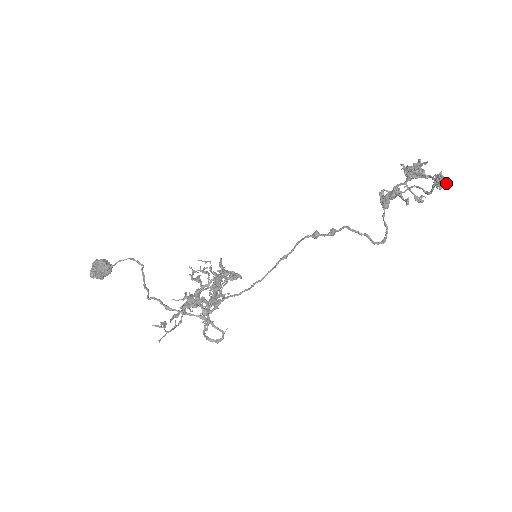
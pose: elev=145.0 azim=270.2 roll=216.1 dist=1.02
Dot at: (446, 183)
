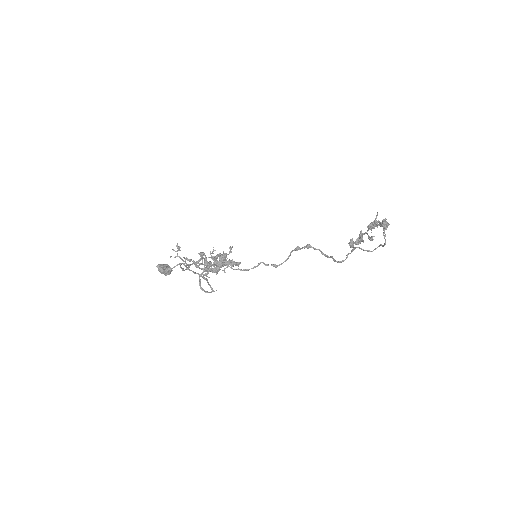
Dot at: (387, 225)
